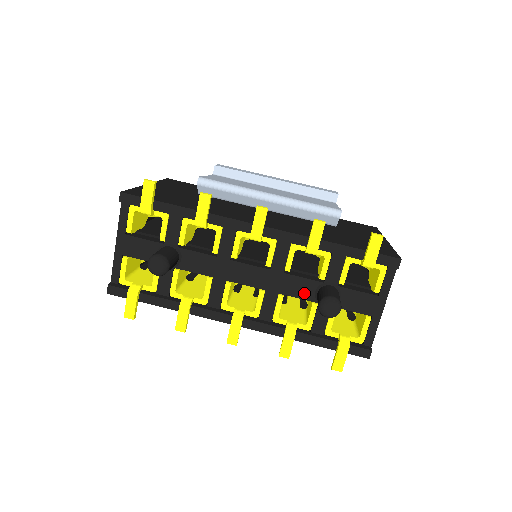
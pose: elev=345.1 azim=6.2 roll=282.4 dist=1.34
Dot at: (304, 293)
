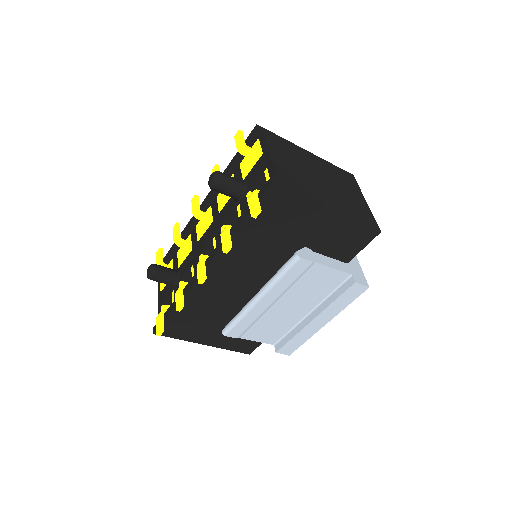
Dot at: (231, 208)
